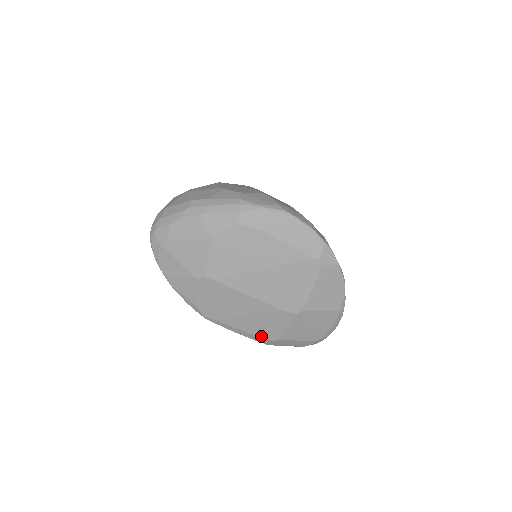
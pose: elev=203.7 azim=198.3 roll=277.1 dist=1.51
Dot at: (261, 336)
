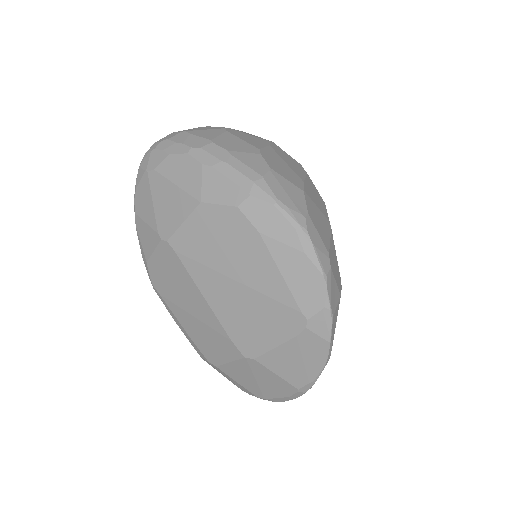
Dot at: (199, 347)
